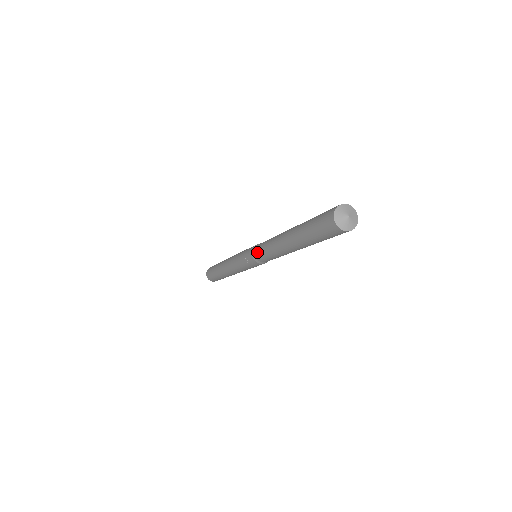
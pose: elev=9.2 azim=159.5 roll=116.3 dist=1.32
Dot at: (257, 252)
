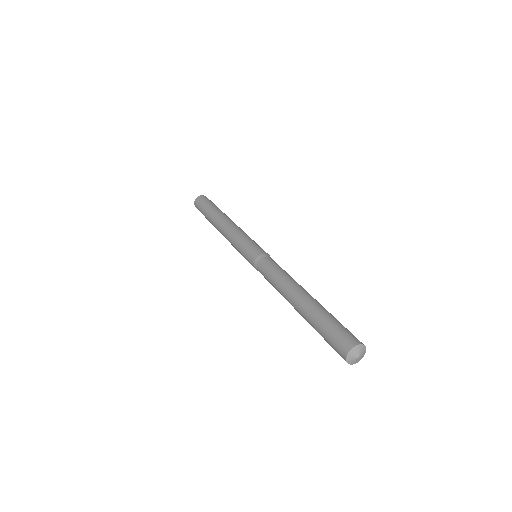
Dot at: occluded
